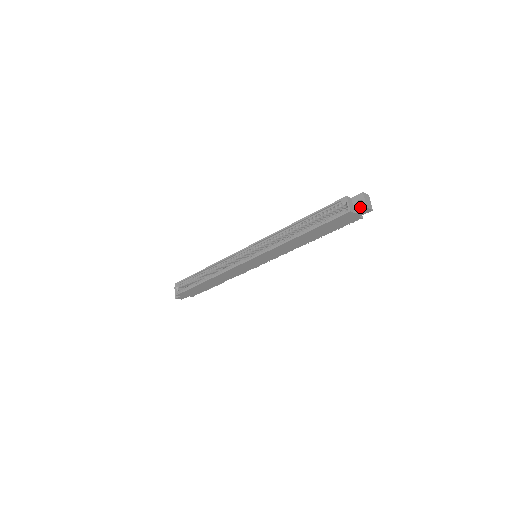
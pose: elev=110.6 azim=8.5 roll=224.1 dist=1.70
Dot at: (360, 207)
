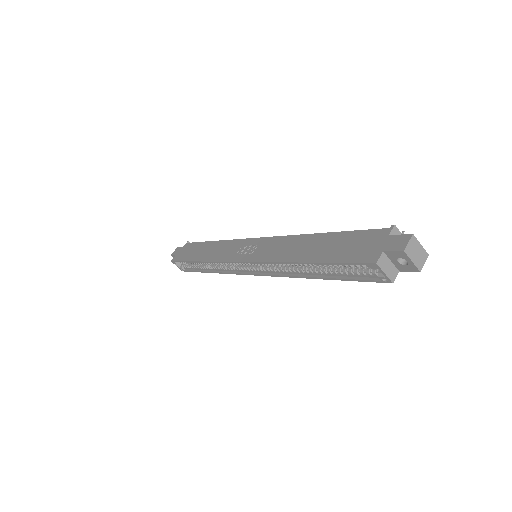
Dot at: (406, 268)
